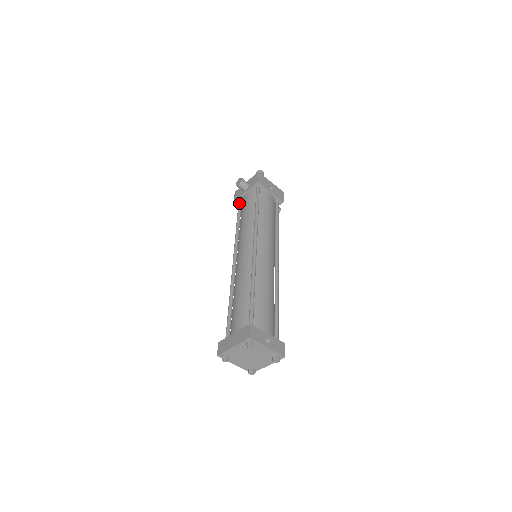
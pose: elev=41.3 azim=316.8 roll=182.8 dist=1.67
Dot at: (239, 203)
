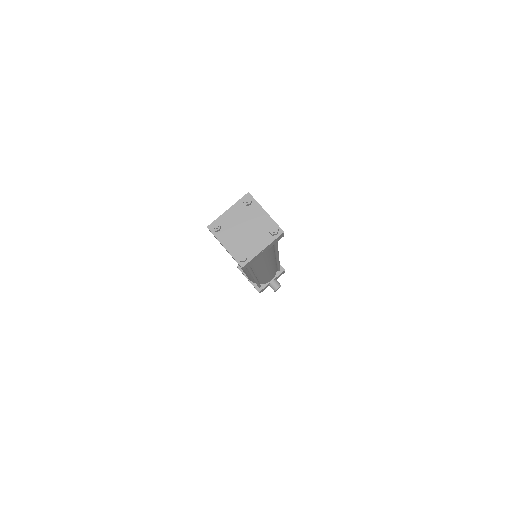
Dot at: occluded
